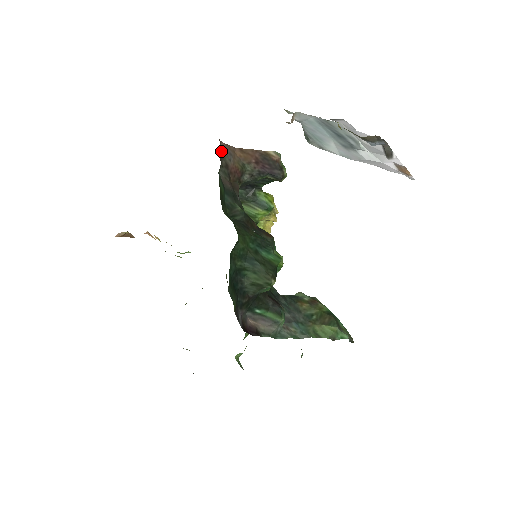
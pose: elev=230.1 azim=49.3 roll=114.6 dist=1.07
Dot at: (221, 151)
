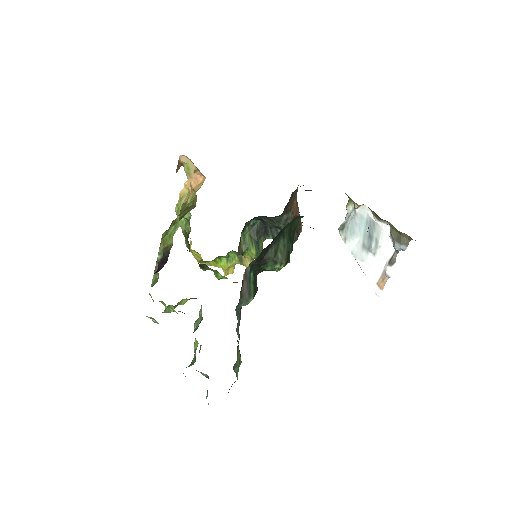
Dot at: occluded
